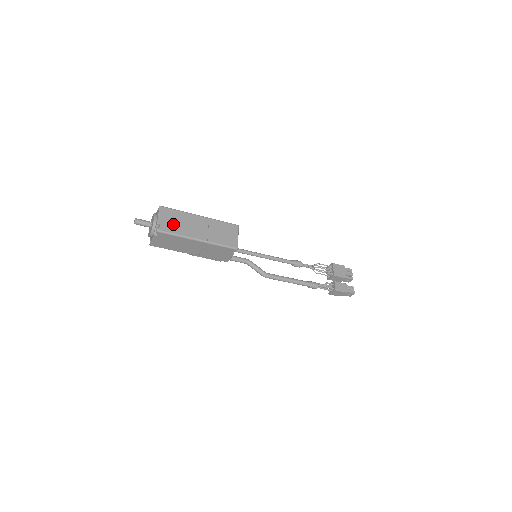
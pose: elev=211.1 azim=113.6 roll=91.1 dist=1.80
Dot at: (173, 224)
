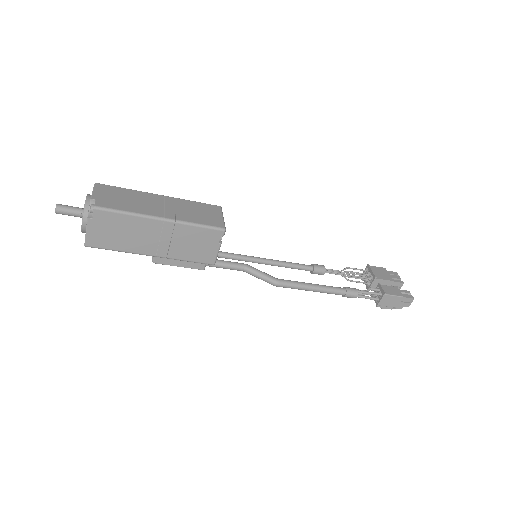
Dot at: (117, 200)
